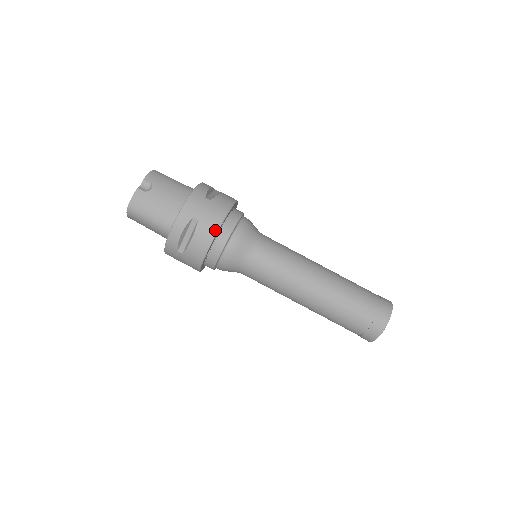
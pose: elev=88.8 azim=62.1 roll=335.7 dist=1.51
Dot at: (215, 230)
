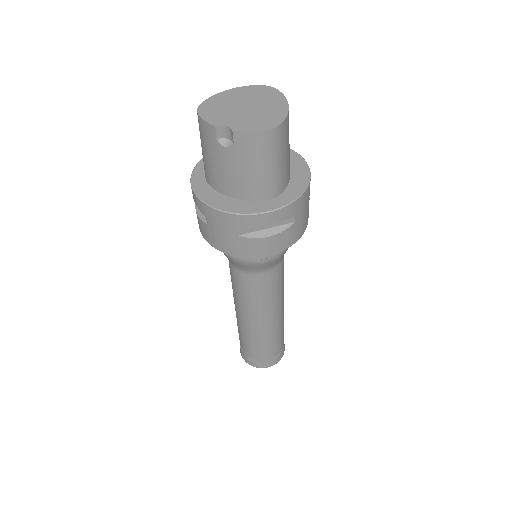
Dot at: (210, 243)
